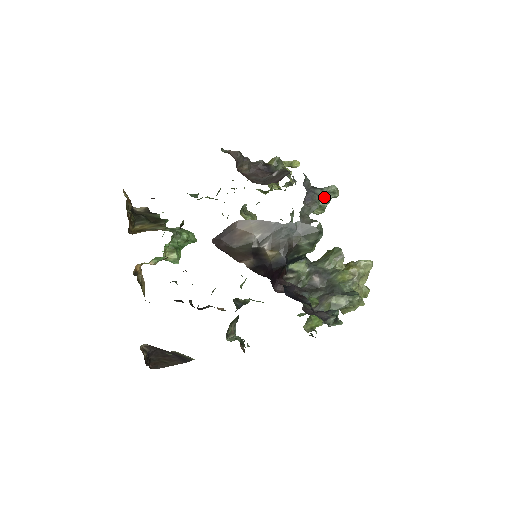
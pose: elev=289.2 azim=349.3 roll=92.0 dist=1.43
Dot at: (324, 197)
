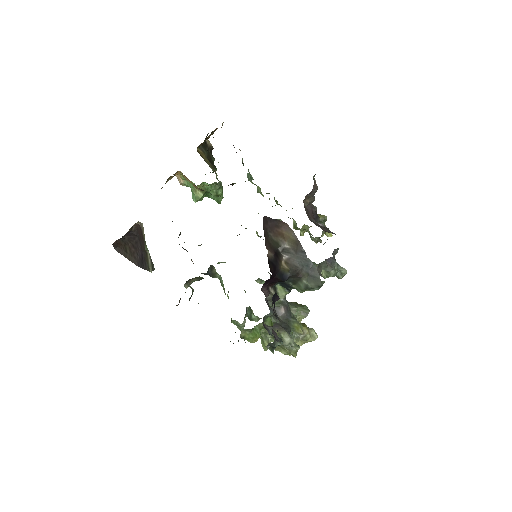
Dot at: (336, 270)
